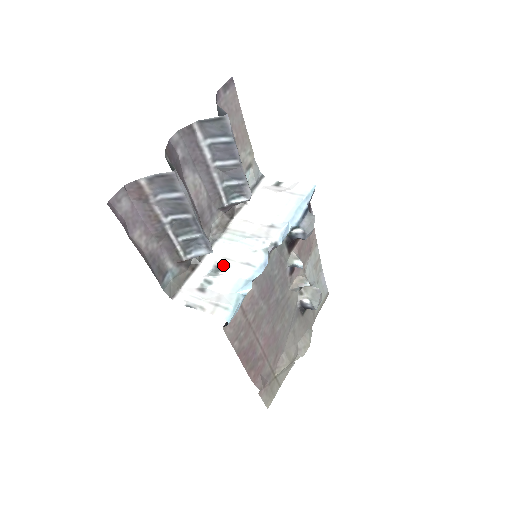
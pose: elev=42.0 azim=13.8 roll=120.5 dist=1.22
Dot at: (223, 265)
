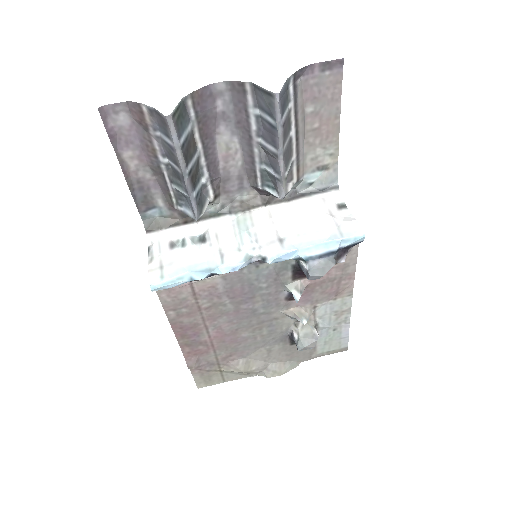
Dot at: (208, 239)
